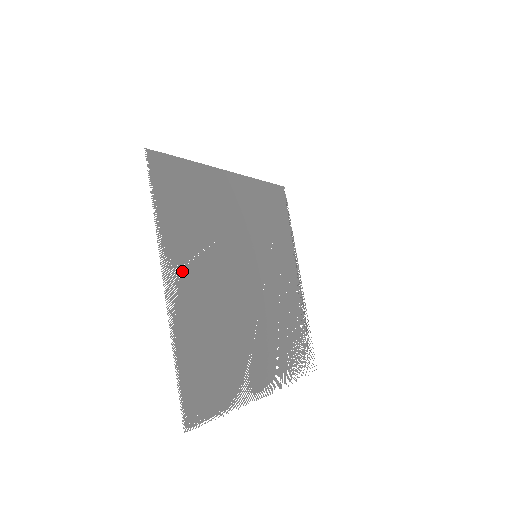
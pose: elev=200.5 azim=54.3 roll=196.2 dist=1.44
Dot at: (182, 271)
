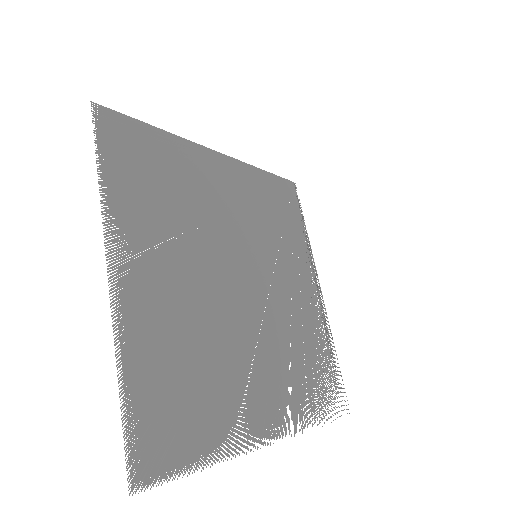
Dot at: (140, 259)
